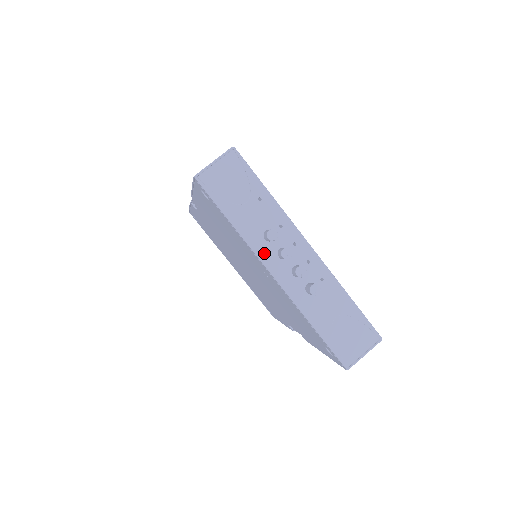
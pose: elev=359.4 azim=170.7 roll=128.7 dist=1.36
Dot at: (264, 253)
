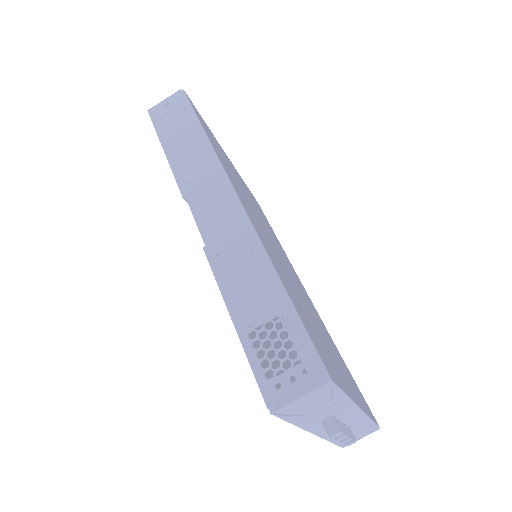
Dot at: (316, 428)
